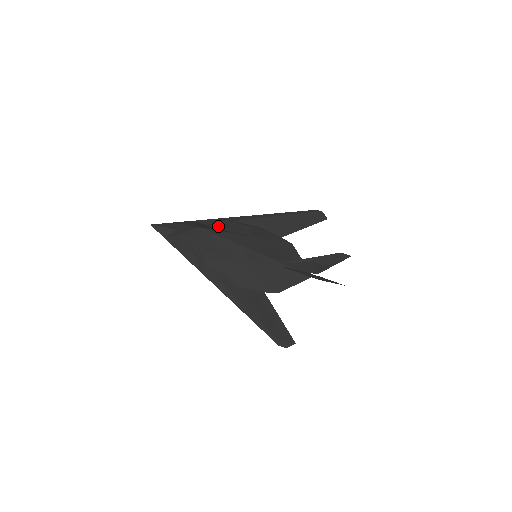
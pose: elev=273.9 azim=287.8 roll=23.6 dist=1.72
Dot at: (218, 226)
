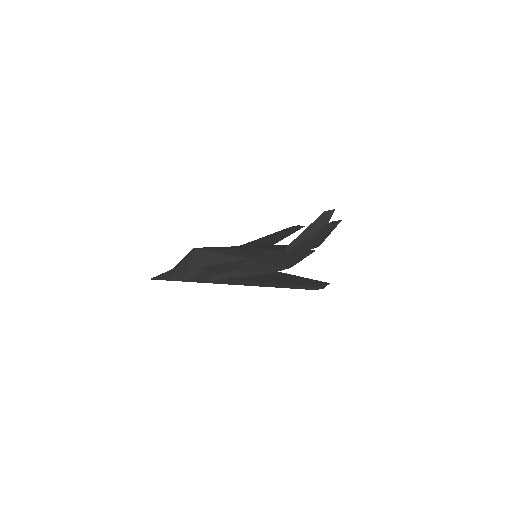
Dot at: occluded
